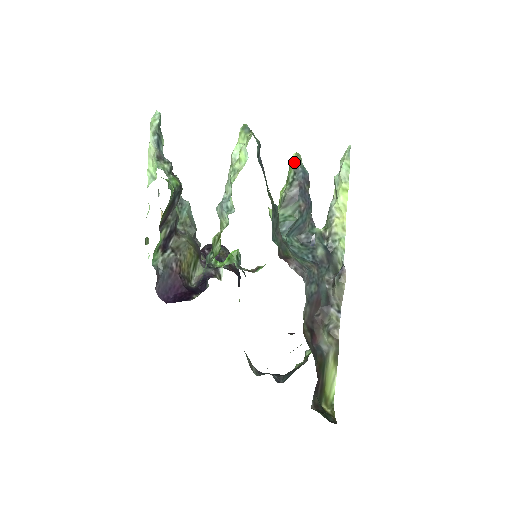
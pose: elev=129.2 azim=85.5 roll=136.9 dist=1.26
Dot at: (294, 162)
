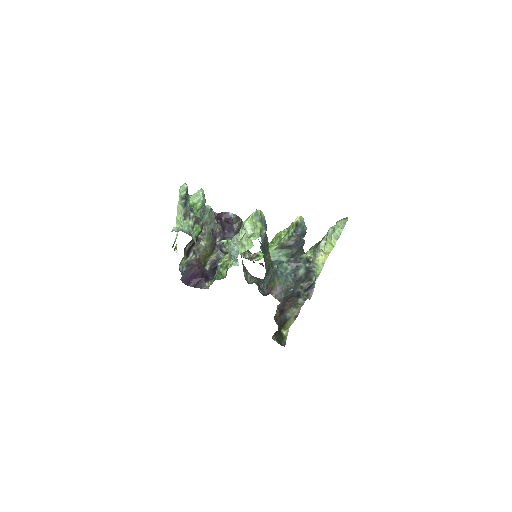
Dot at: (296, 224)
